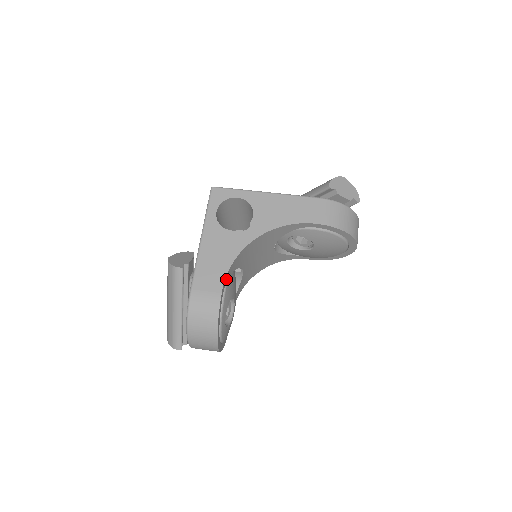
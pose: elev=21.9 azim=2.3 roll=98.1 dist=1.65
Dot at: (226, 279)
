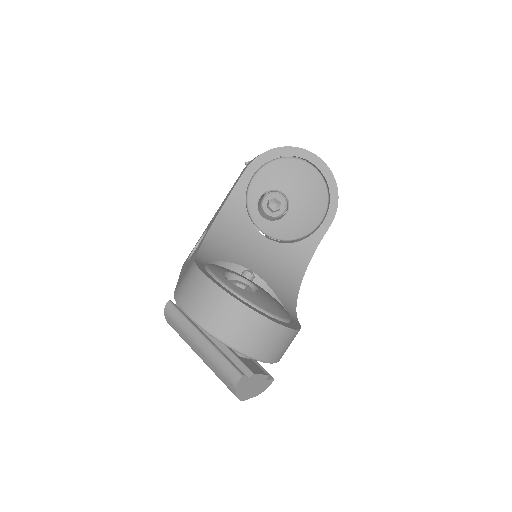
Dot at: (202, 260)
